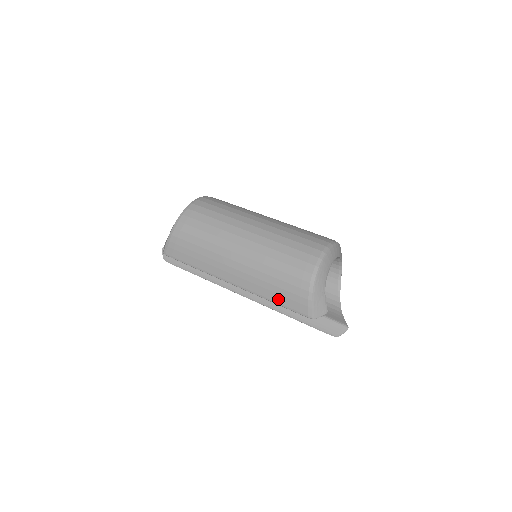
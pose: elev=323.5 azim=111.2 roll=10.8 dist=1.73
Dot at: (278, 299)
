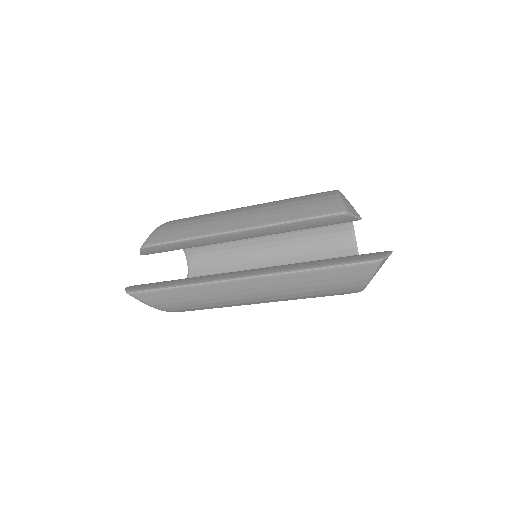
Dot at: (299, 214)
